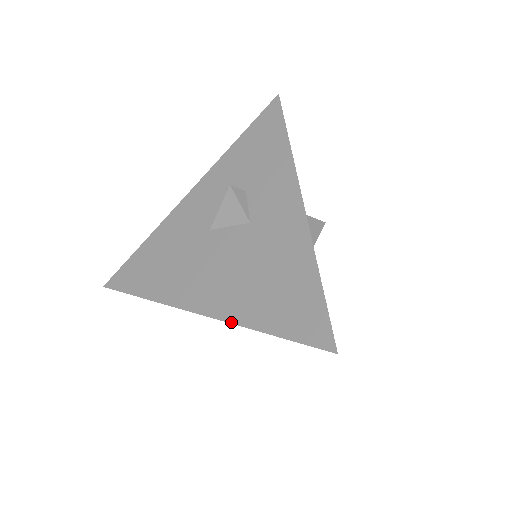
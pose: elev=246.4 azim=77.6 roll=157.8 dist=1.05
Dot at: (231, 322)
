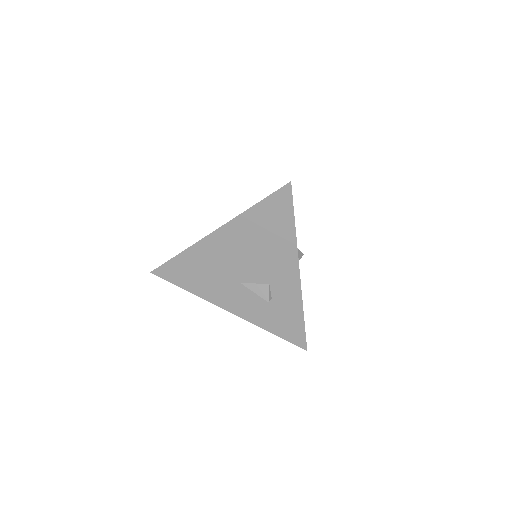
Dot at: (234, 218)
